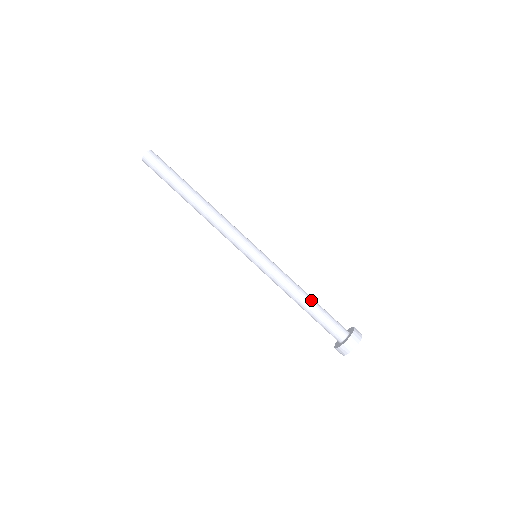
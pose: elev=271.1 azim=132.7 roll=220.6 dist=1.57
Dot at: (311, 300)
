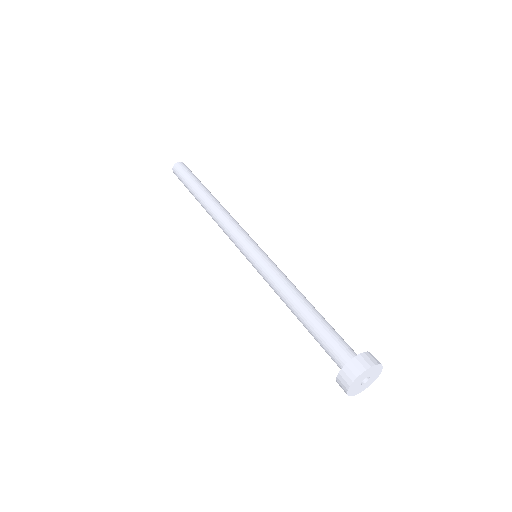
Dot at: (315, 309)
